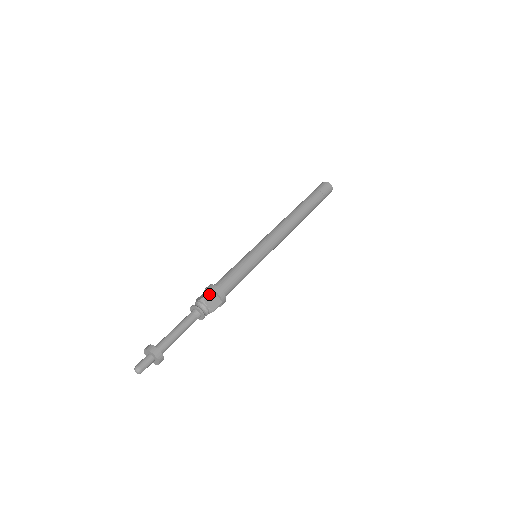
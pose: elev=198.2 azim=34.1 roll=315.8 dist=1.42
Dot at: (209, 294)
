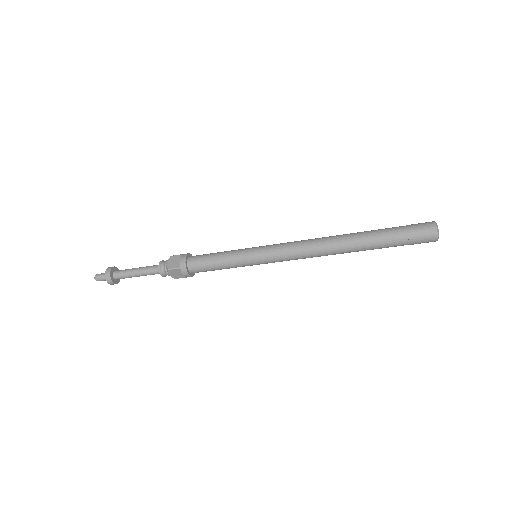
Dot at: (177, 256)
